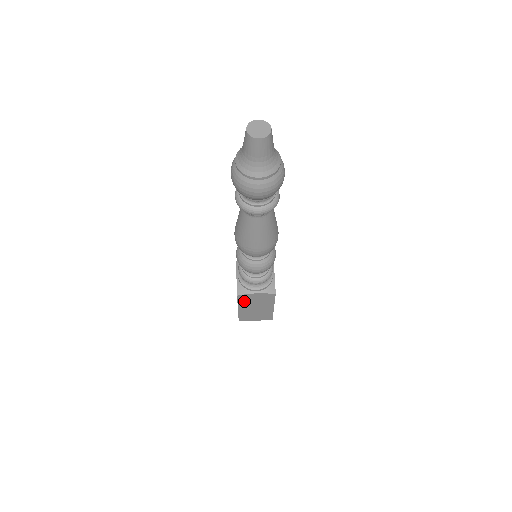
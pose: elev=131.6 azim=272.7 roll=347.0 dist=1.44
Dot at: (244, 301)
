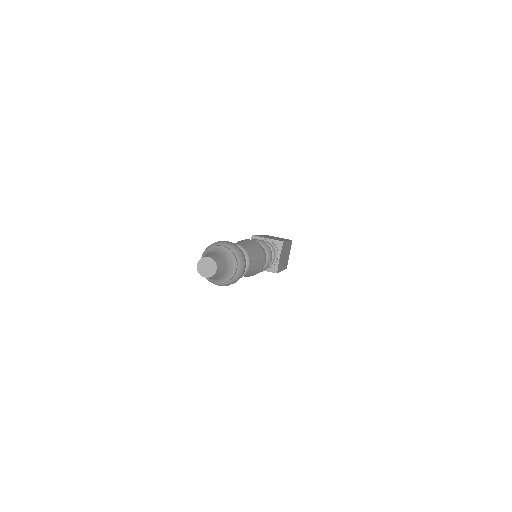
Dot at: occluded
